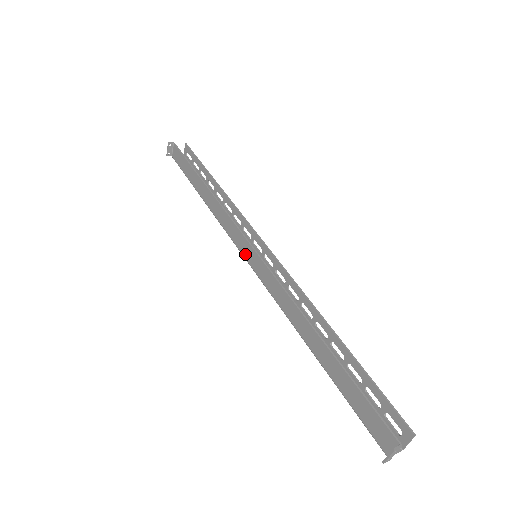
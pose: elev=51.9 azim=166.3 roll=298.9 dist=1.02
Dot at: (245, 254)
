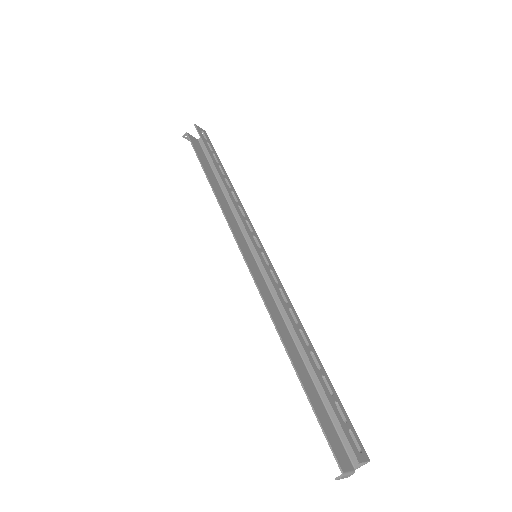
Dot at: (249, 256)
